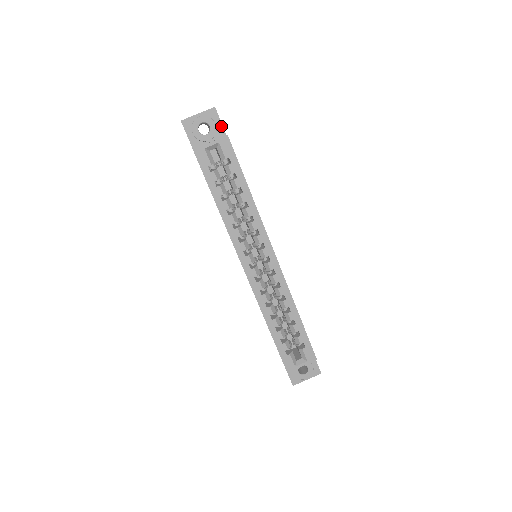
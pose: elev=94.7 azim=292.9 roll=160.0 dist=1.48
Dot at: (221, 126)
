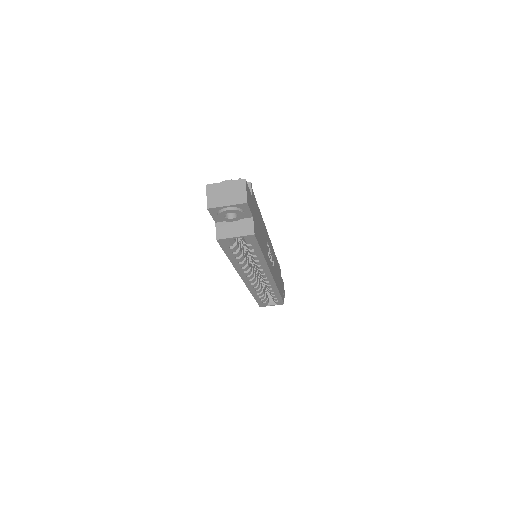
Dot at: (249, 212)
